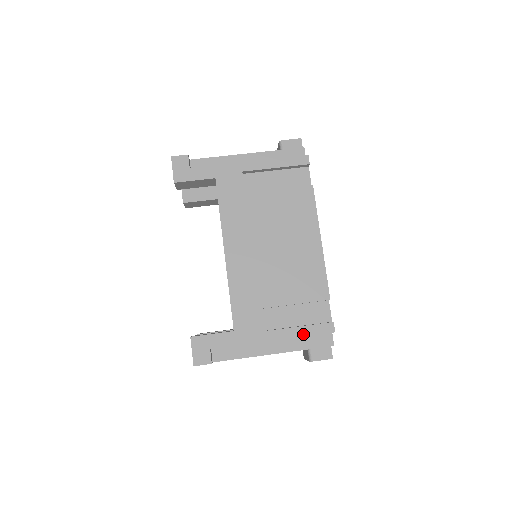
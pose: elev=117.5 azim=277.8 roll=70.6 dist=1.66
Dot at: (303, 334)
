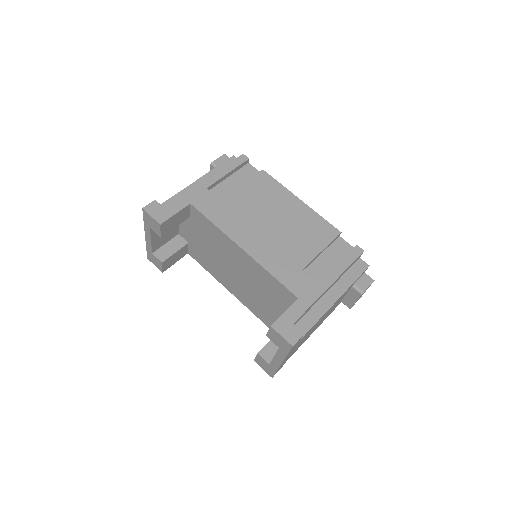
Dot at: (346, 266)
